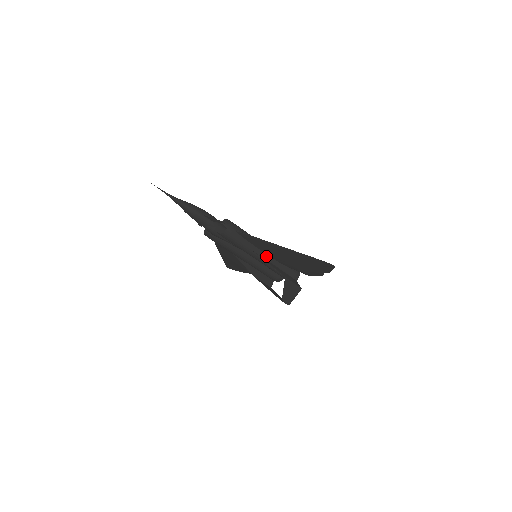
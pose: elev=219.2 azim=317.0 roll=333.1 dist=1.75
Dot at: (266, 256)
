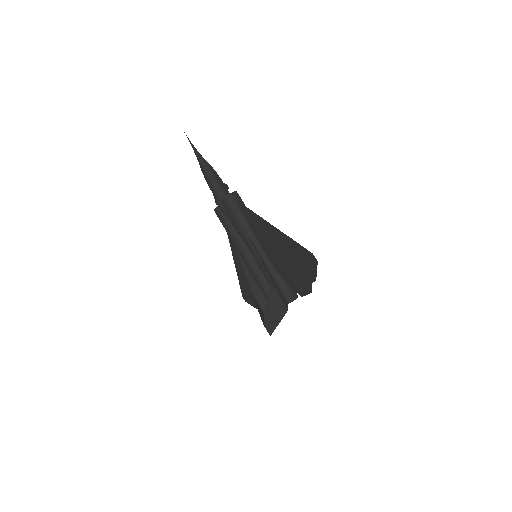
Dot at: (261, 249)
